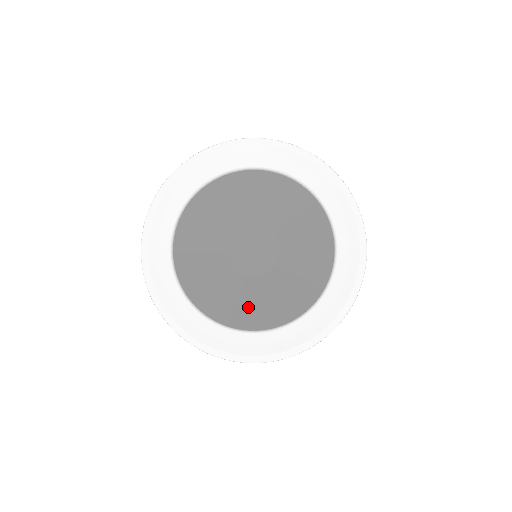
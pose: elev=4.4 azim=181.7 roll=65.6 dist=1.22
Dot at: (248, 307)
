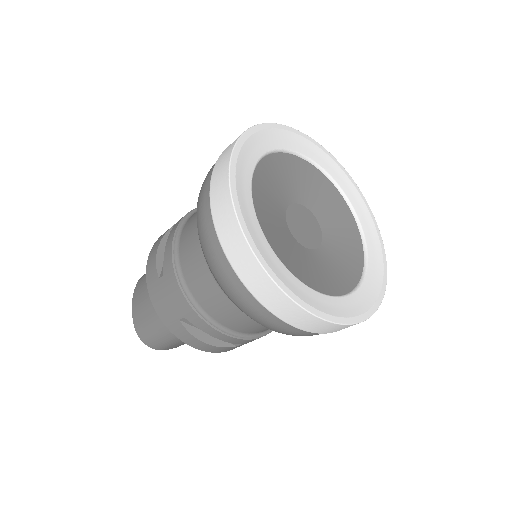
Dot at: (287, 252)
